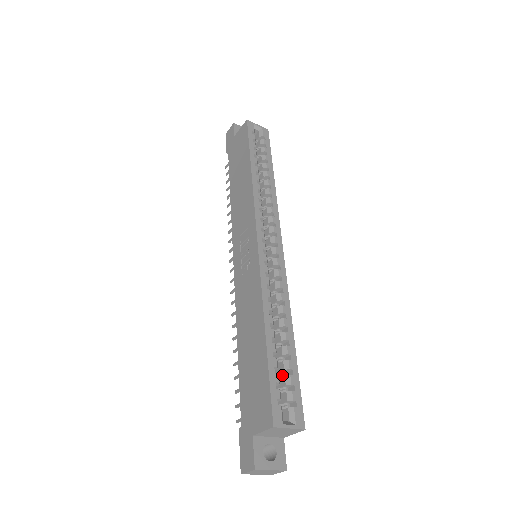
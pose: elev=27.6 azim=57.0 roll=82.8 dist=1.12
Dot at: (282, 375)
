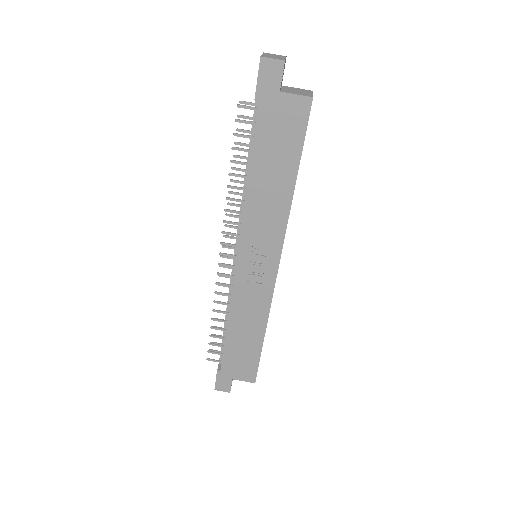
Dot at: occluded
